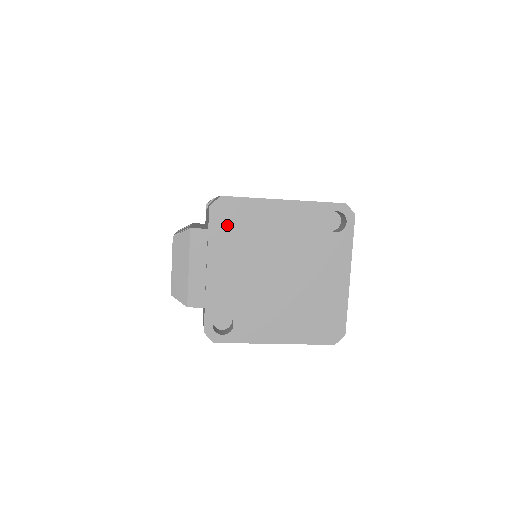
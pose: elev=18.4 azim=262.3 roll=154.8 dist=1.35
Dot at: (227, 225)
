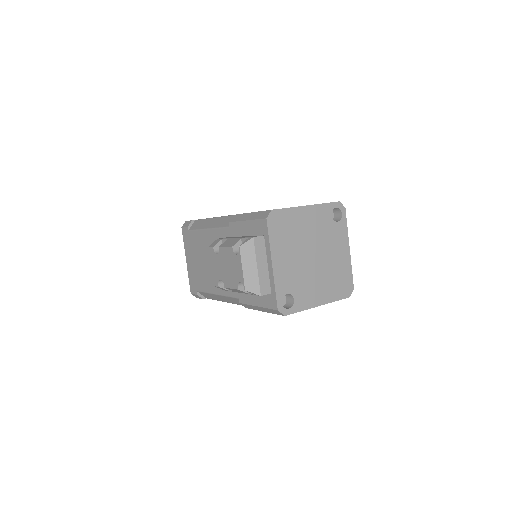
Dot at: (279, 230)
